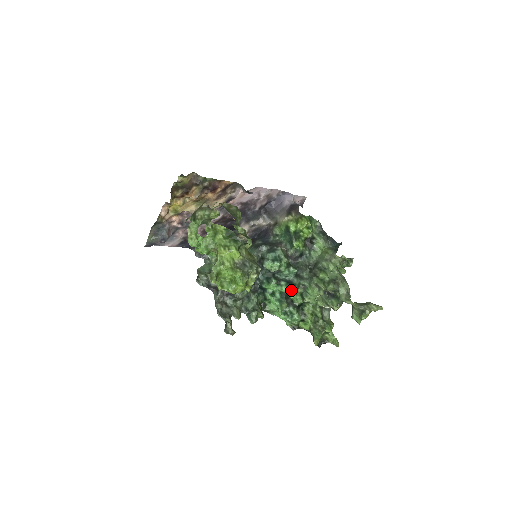
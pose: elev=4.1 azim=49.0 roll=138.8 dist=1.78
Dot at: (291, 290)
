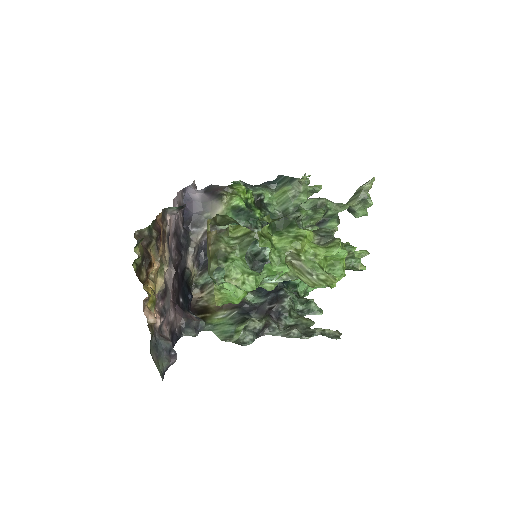
Dot at: occluded
